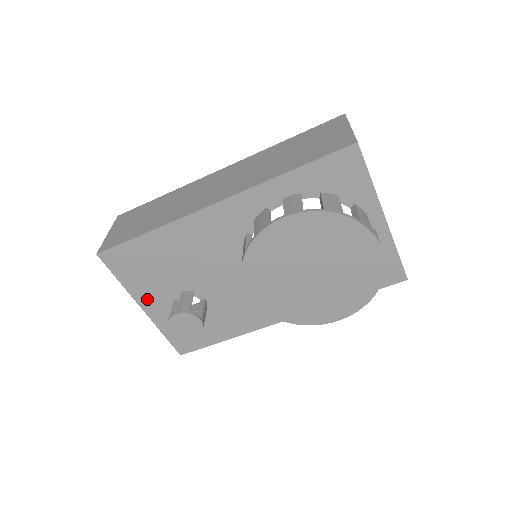
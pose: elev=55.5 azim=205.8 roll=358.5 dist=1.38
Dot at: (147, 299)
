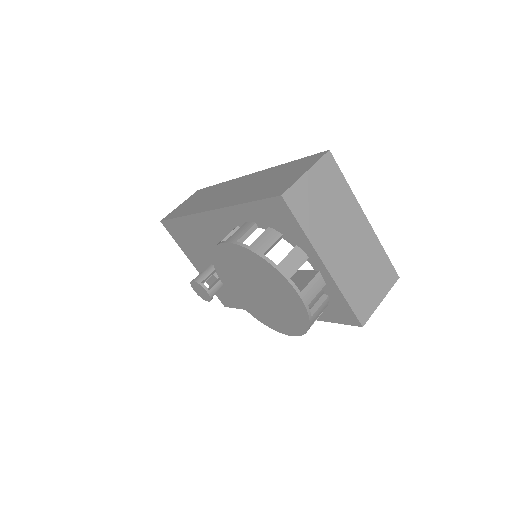
Dot at: (194, 260)
